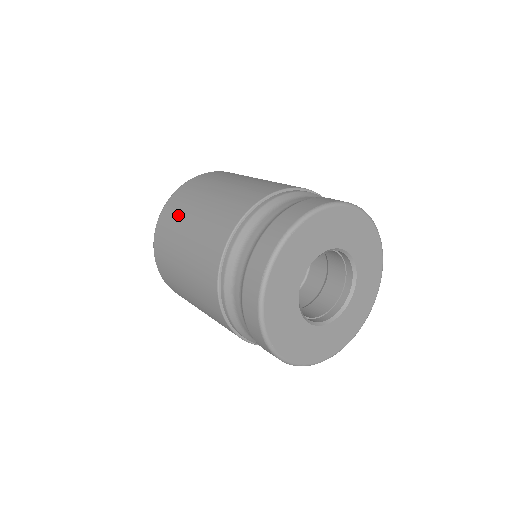
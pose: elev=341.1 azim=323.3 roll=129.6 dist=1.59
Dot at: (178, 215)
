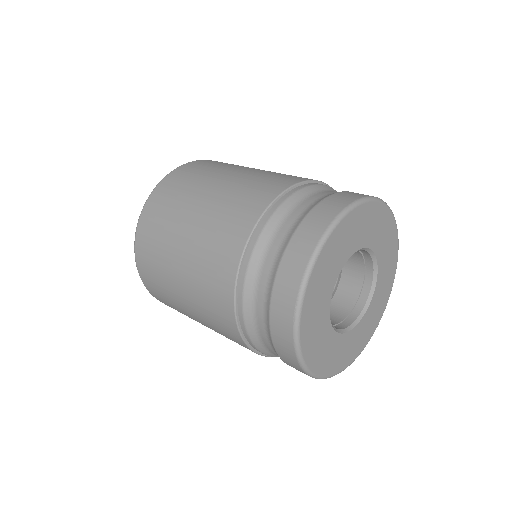
Dot at: (160, 238)
